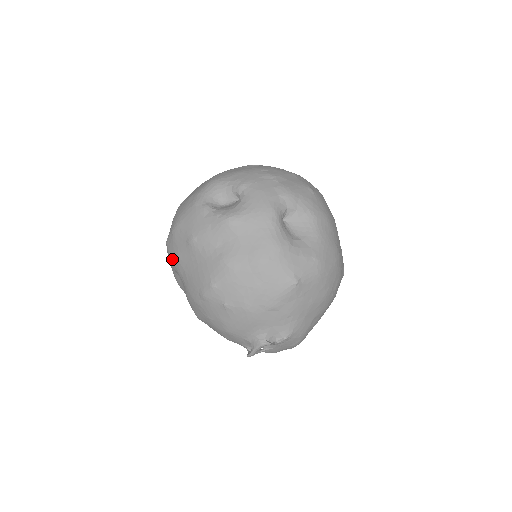
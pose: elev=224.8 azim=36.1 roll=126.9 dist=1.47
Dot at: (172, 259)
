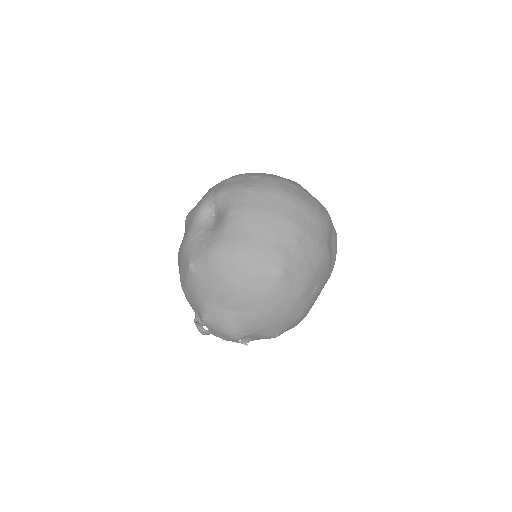
Dot at: occluded
